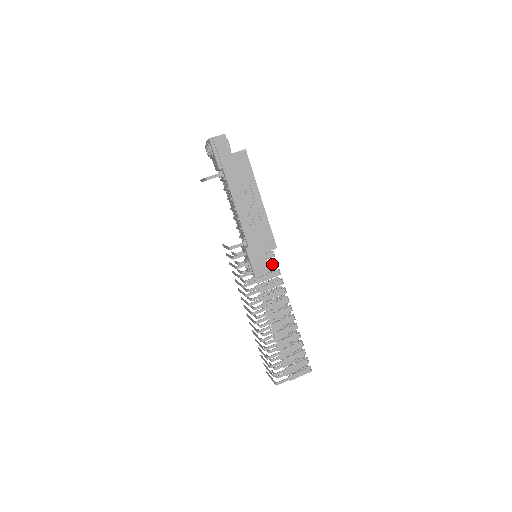
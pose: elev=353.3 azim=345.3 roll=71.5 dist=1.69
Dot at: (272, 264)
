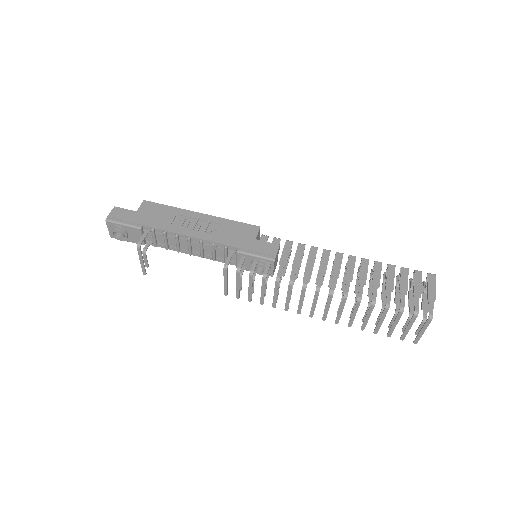
Dot at: (275, 242)
